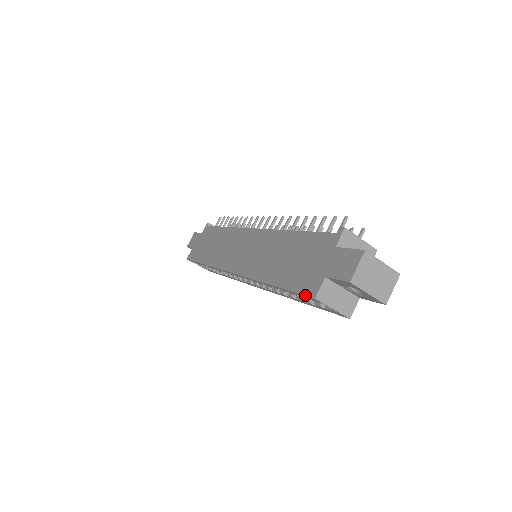
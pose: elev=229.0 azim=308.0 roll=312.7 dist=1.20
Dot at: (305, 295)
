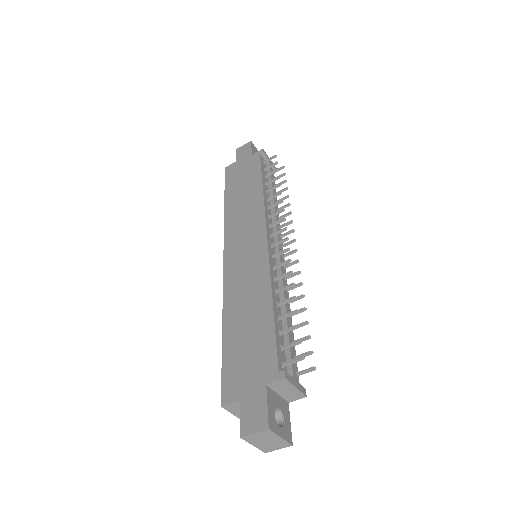
Dot at: (221, 391)
